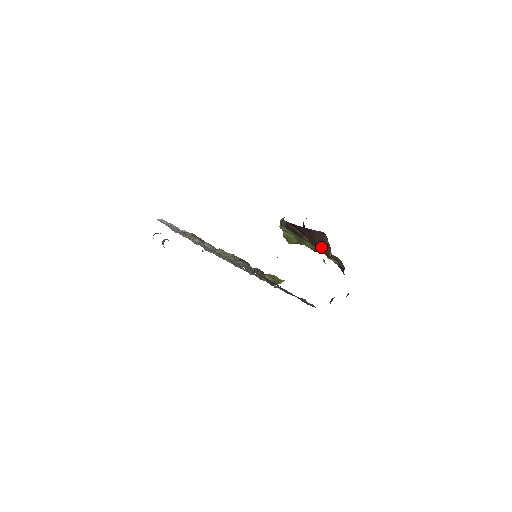
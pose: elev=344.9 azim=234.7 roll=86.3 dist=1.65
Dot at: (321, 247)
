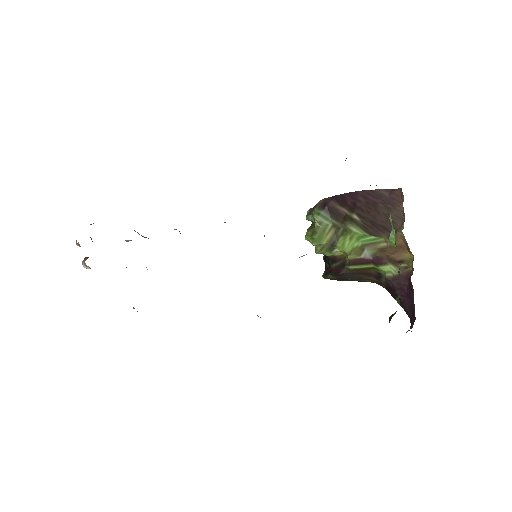
Dot at: (383, 225)
